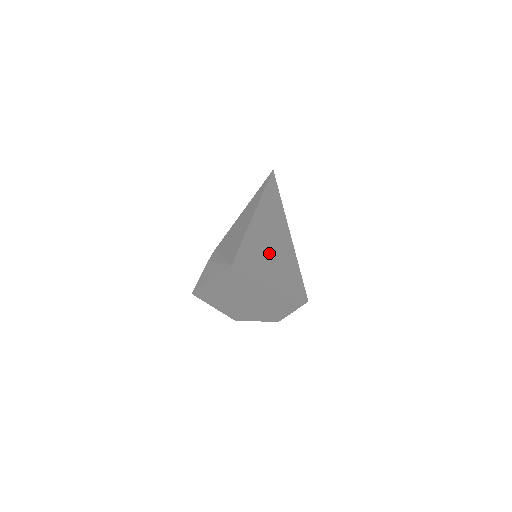
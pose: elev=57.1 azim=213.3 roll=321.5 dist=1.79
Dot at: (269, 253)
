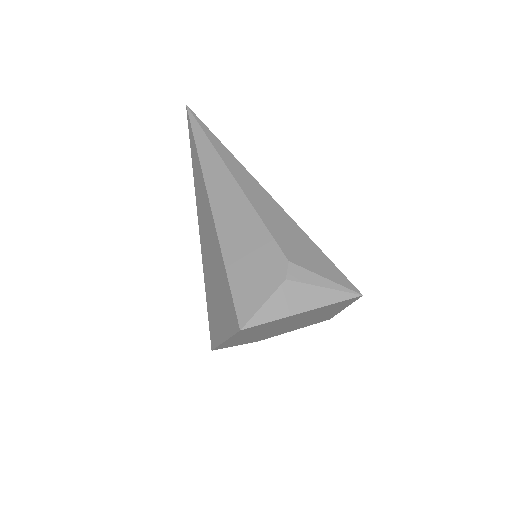
Dot at: occluded
